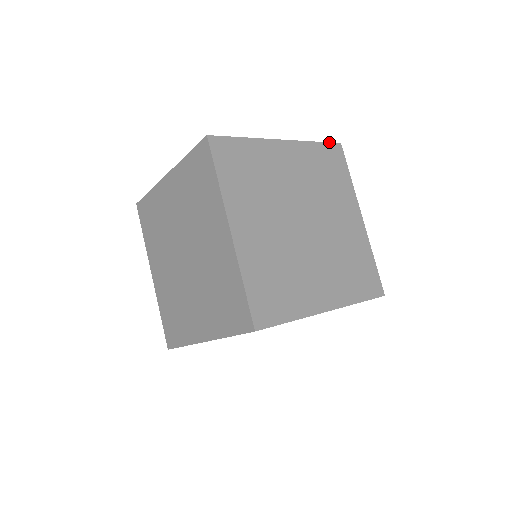
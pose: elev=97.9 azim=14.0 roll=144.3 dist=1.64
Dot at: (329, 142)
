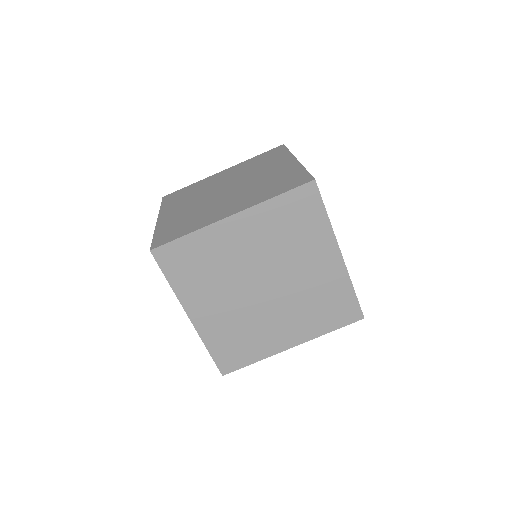
Dot at: occluded
